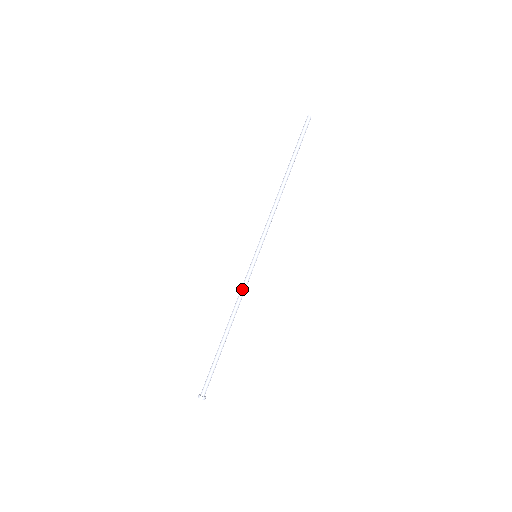
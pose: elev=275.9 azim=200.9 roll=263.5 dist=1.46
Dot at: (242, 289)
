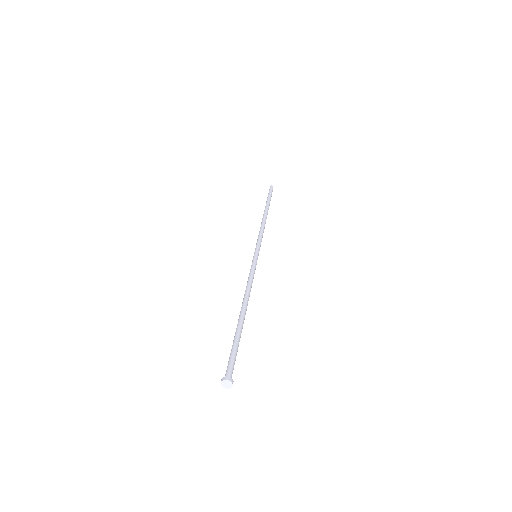
Dot at: (252, 277)
